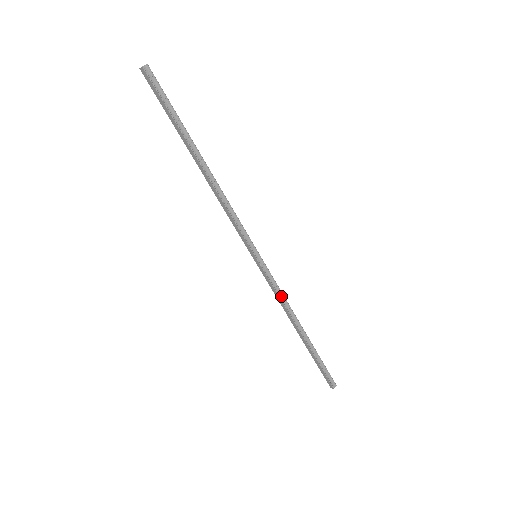
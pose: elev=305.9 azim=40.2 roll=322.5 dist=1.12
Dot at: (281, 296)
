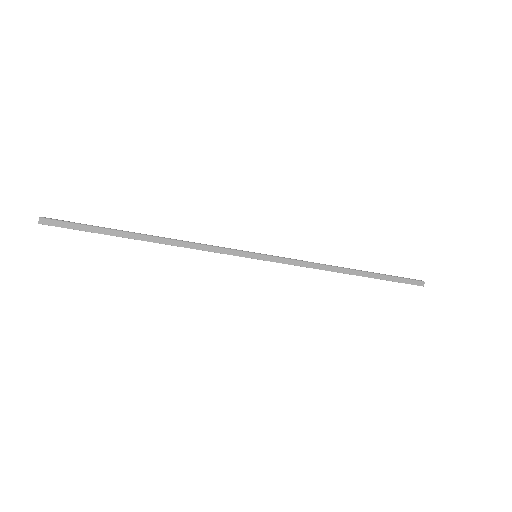
Dot at: (306, 263)
